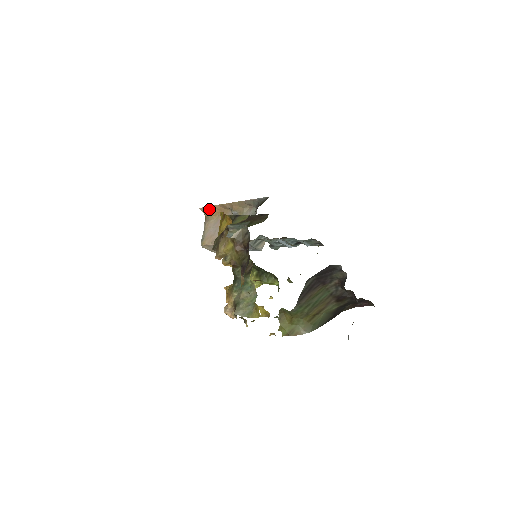
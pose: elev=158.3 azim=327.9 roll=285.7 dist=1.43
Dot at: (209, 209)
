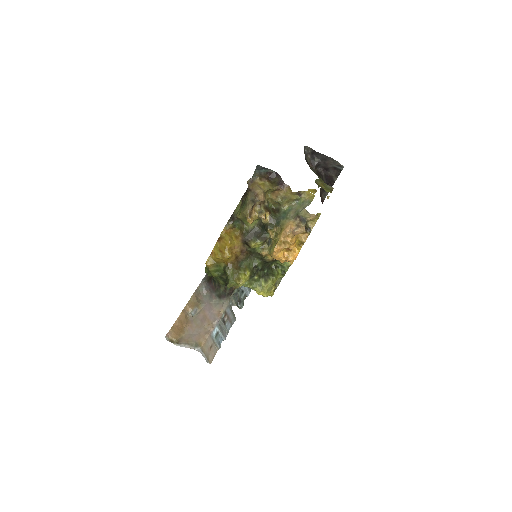
Dot at: (173, 330)
